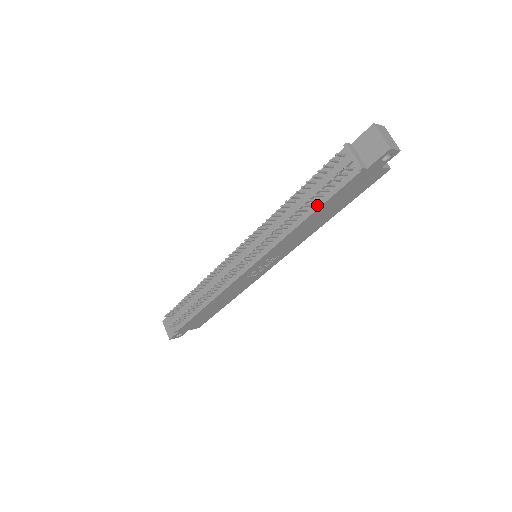
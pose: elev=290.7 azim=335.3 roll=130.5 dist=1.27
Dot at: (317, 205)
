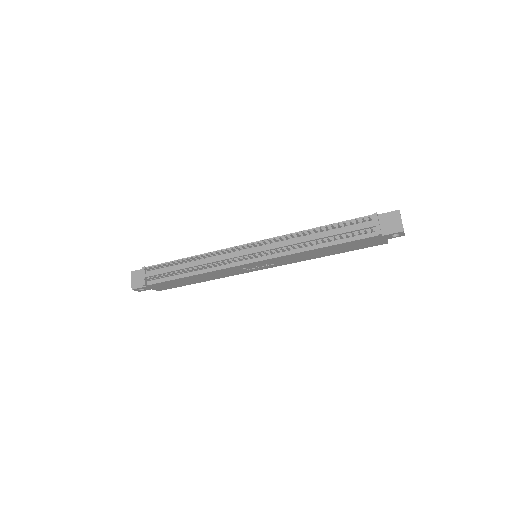
Dot at: (334, 242)
